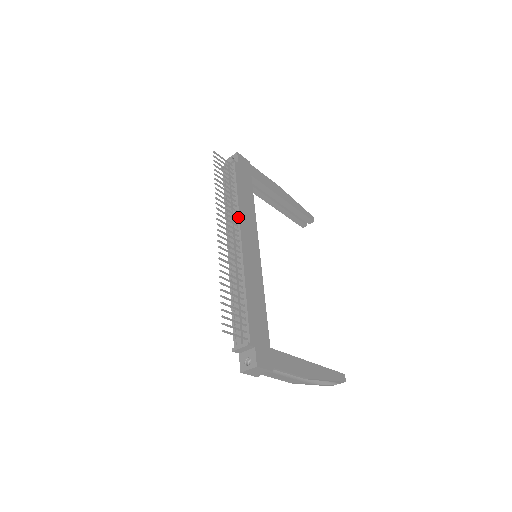
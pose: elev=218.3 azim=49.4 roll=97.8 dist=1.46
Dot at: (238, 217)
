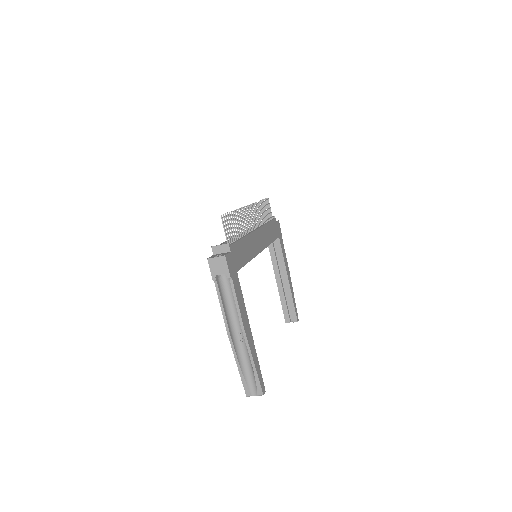
Dot at: (261, 225)
